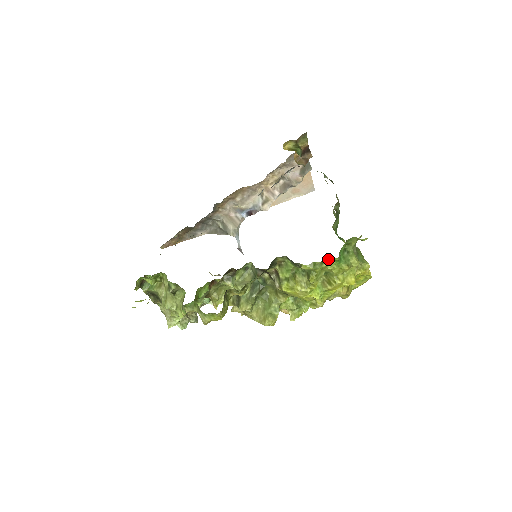
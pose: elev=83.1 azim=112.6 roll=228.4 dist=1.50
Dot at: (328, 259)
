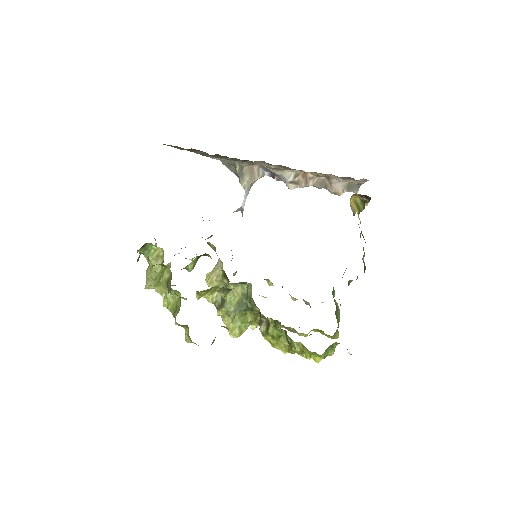
Dot at: (315, 352)
